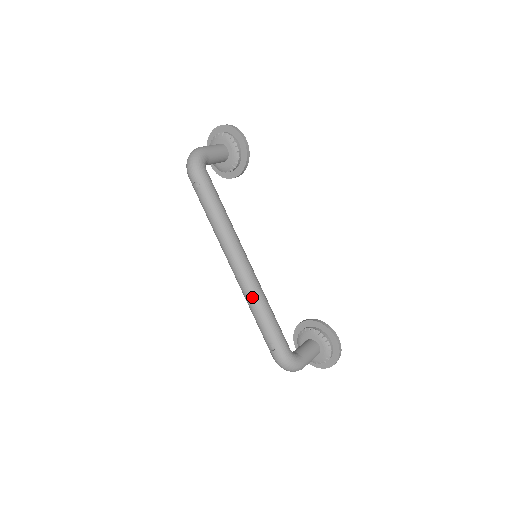
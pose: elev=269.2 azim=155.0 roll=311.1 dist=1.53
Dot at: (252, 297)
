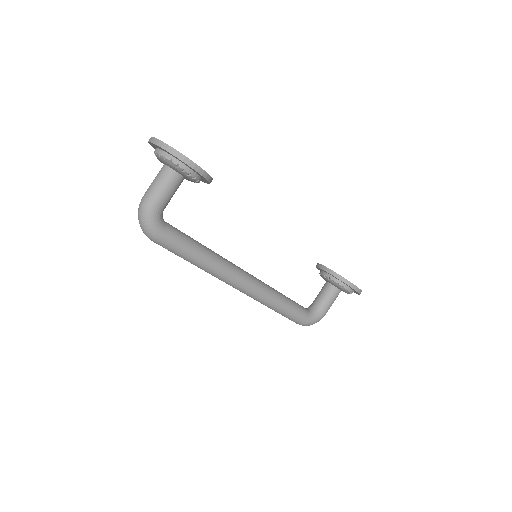
Dot at: (261, 303)
